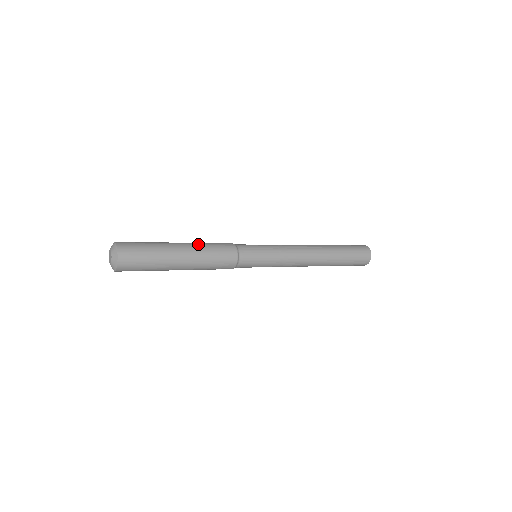
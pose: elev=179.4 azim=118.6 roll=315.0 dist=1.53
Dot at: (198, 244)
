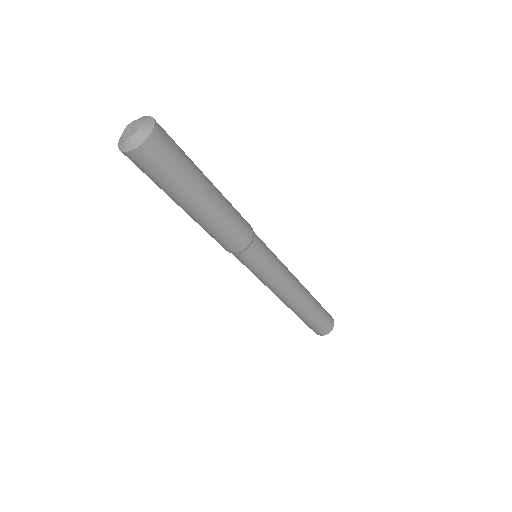
Dot at: occluded
